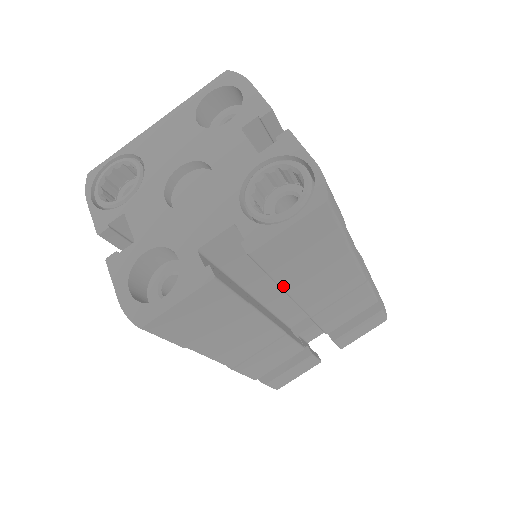
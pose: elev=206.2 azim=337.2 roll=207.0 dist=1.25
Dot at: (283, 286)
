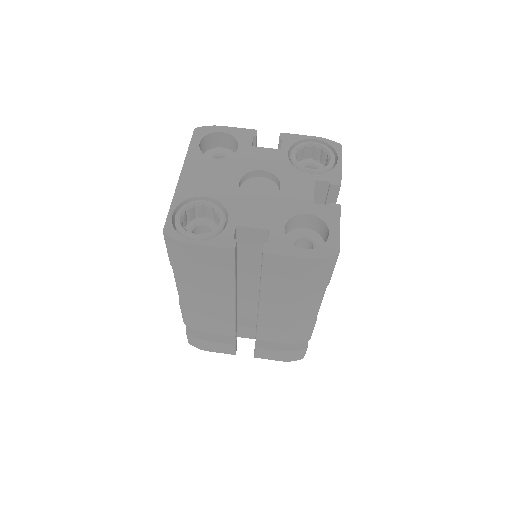
Dot at: occluded
